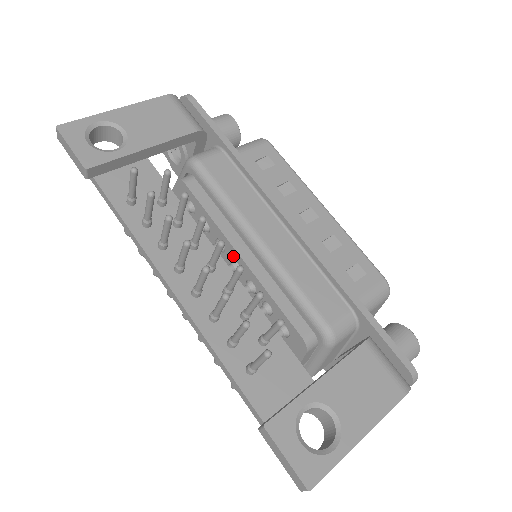
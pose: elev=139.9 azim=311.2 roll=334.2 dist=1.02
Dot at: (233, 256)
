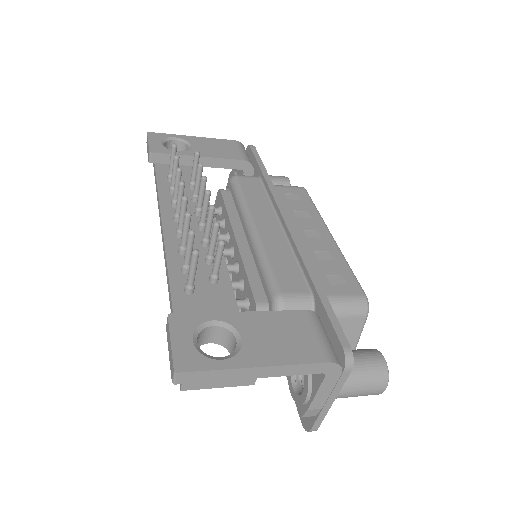
Dot at: (232, 242)
